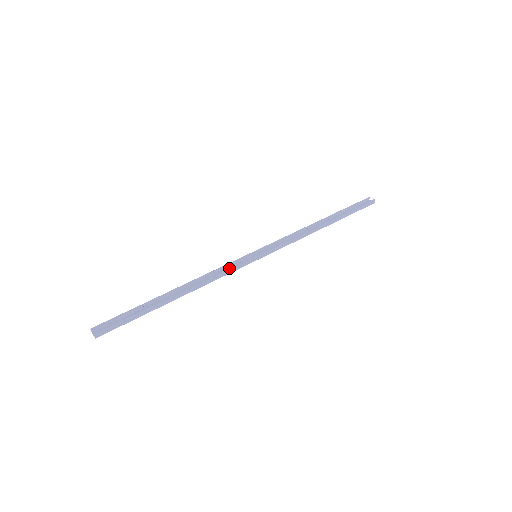
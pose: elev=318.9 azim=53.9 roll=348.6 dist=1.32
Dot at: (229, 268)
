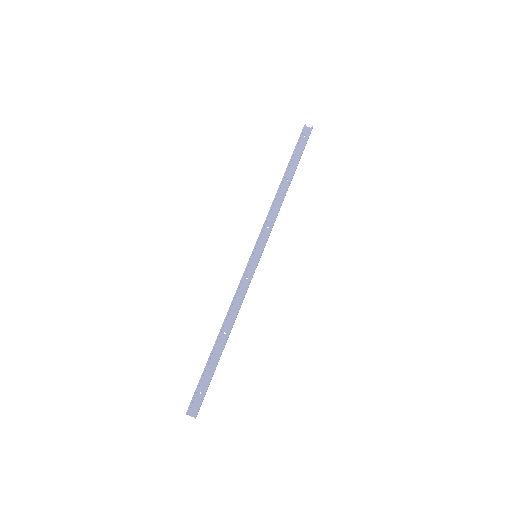
Dot at: (247, 286)
